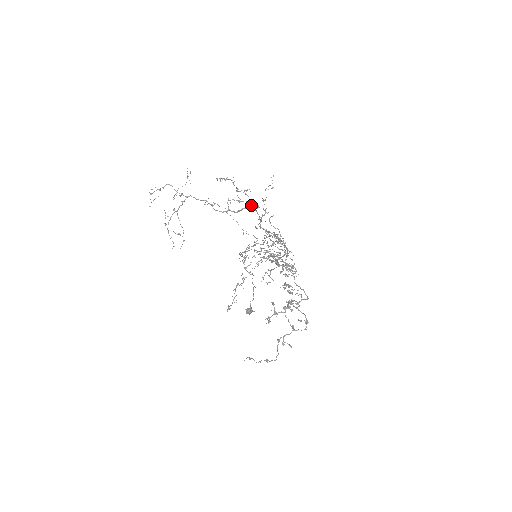
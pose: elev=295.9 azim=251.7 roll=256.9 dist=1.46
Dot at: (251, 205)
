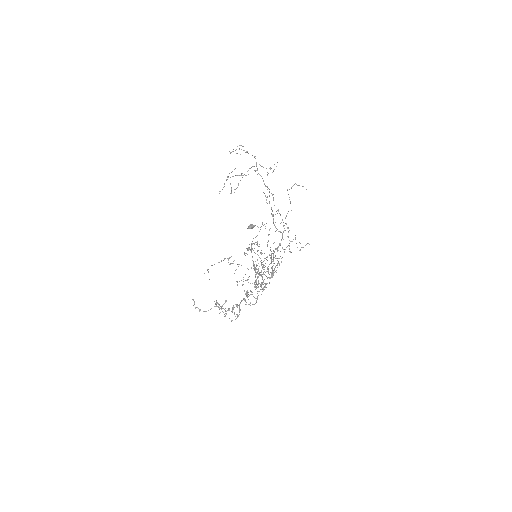
Dot at: (282, 235)
